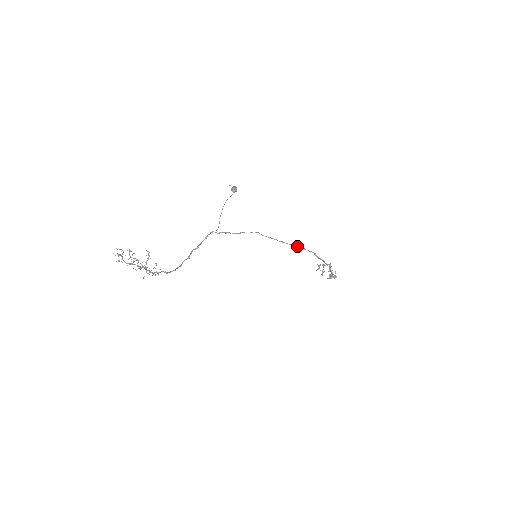
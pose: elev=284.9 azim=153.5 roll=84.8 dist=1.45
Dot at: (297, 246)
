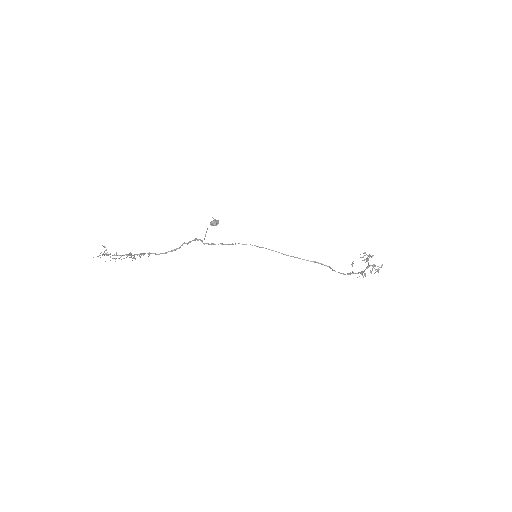
Dot at: (307, 260)
